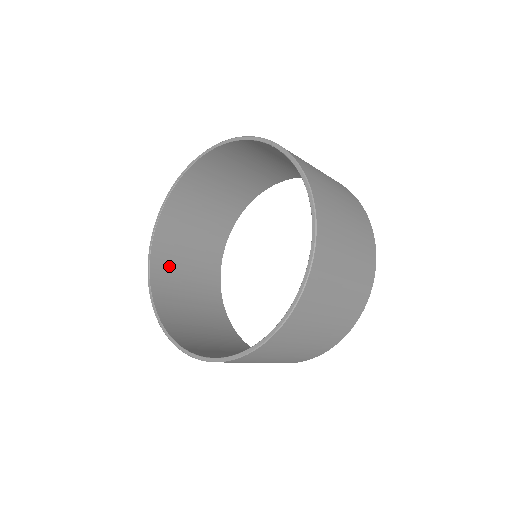
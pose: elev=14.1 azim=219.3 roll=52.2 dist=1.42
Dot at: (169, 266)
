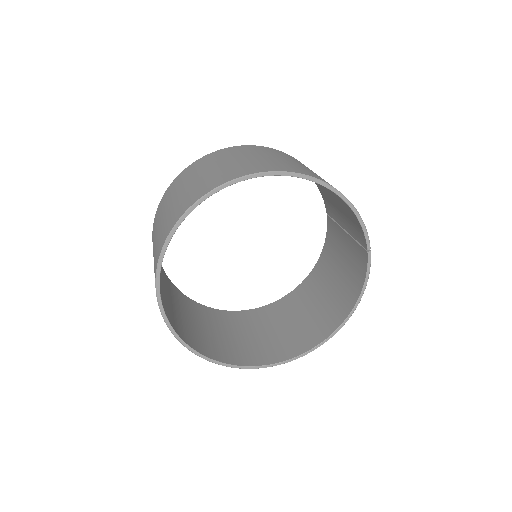
Dot at: occluded
